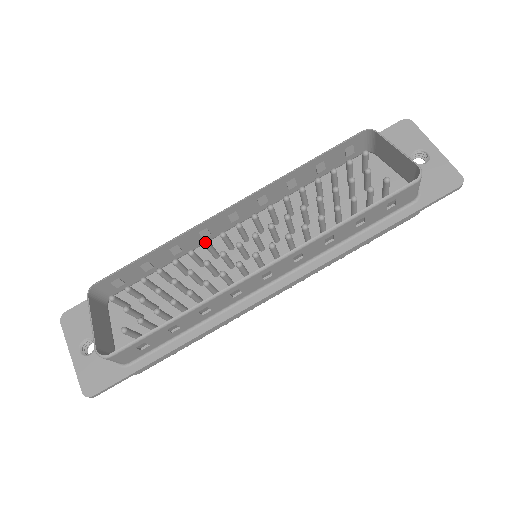
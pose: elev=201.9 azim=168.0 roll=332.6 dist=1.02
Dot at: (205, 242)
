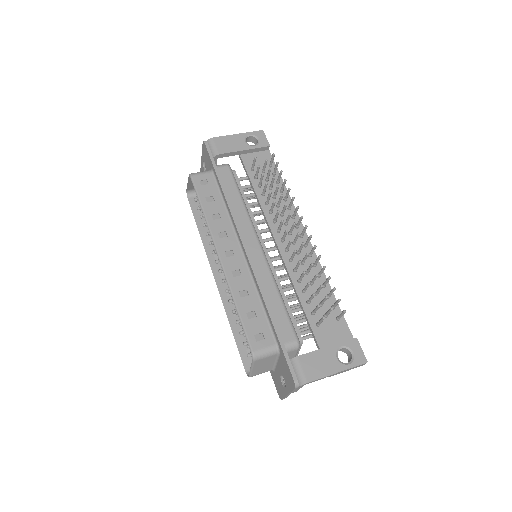
Dot at: occluded
